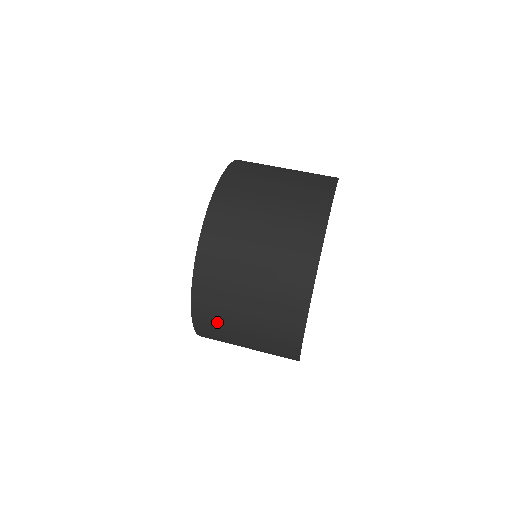
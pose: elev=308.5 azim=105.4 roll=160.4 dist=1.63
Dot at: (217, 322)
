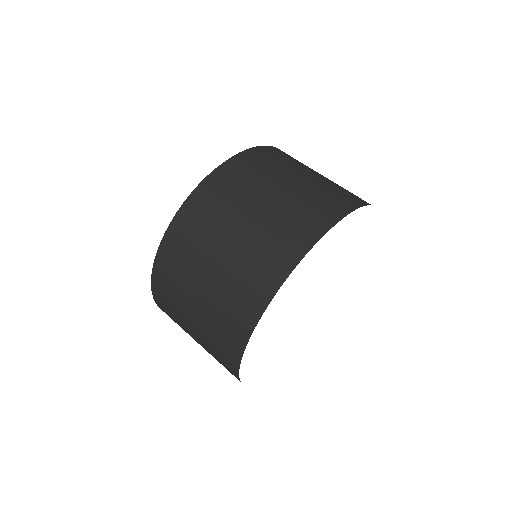
Dot at: occluded
